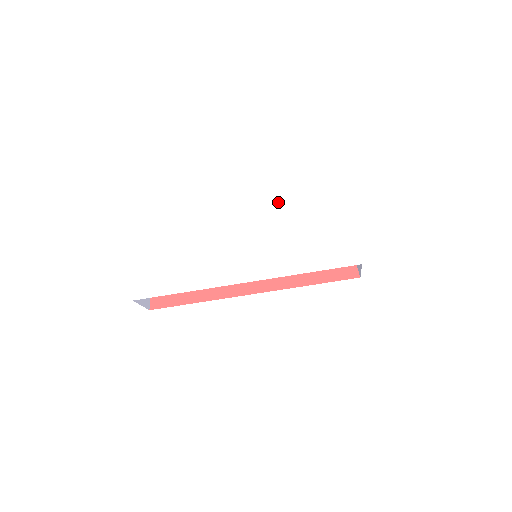
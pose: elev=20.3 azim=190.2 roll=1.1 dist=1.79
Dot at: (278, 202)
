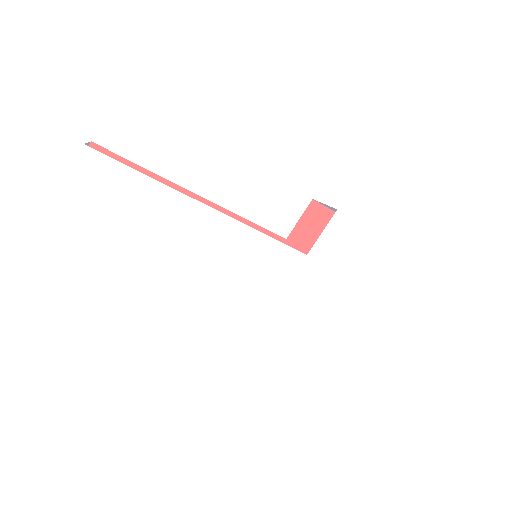
Dot at: (342, 226)
